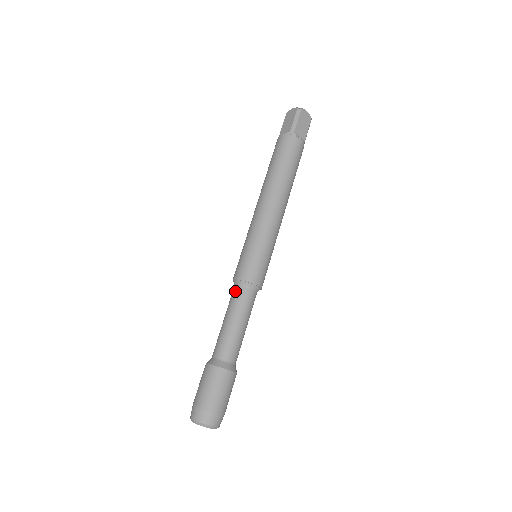
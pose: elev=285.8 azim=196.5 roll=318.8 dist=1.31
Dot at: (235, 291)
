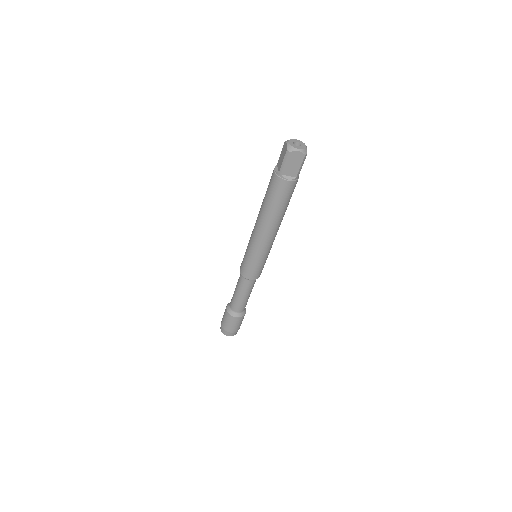
Dot at: (249, 284)
